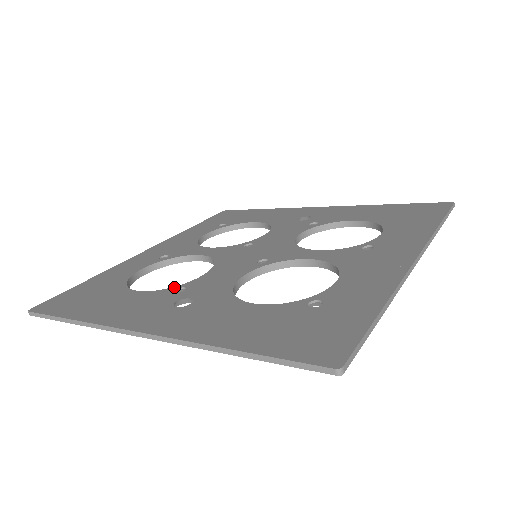
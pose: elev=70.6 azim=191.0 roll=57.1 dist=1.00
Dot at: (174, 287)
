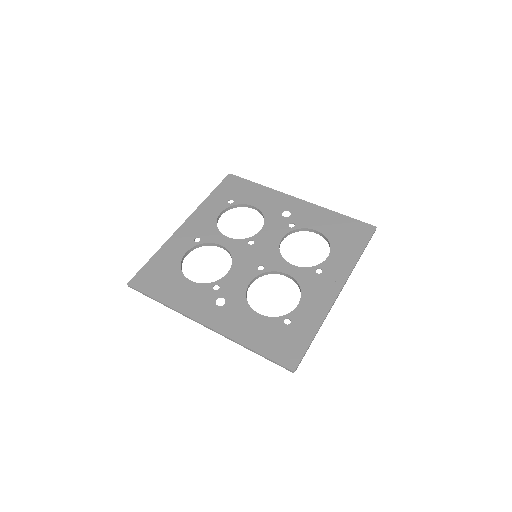
Dot at: (212, 283)
